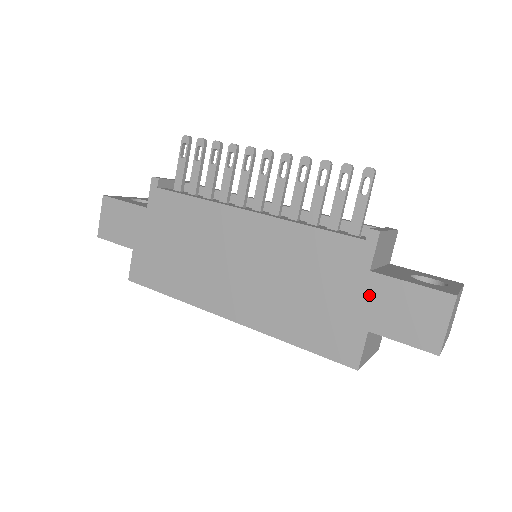
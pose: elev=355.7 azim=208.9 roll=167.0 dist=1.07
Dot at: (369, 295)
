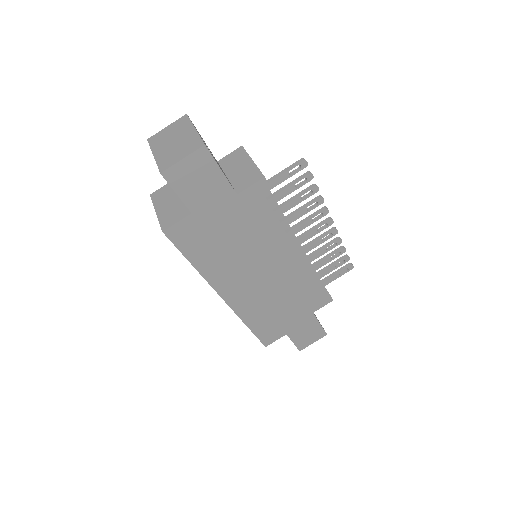
Dot at: (302, 321)
